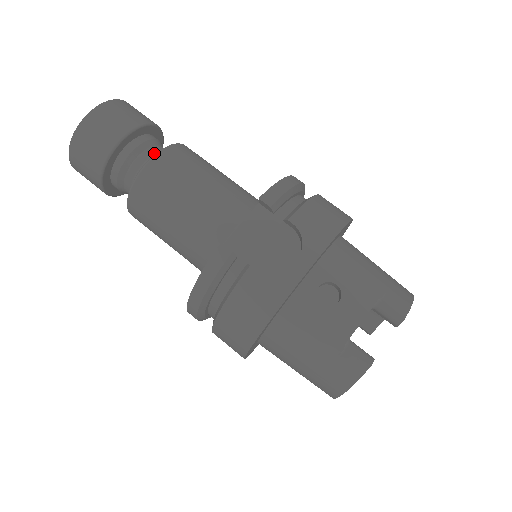
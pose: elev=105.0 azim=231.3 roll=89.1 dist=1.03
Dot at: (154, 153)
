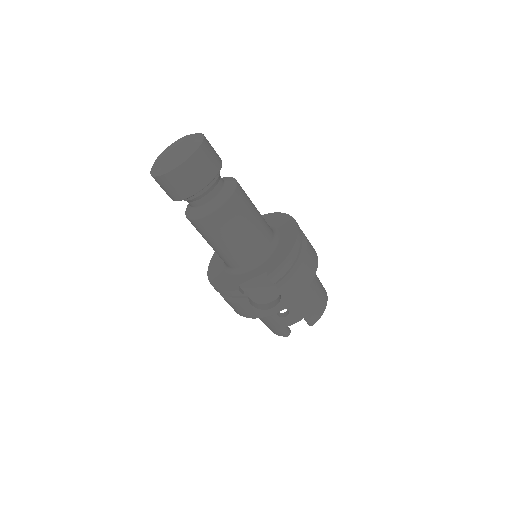
Dot at: (213, 197)
